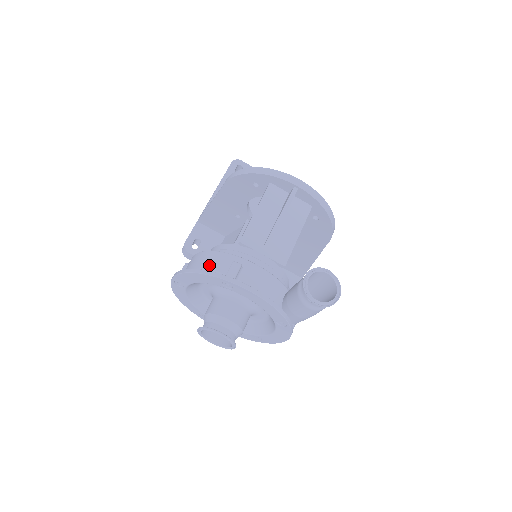
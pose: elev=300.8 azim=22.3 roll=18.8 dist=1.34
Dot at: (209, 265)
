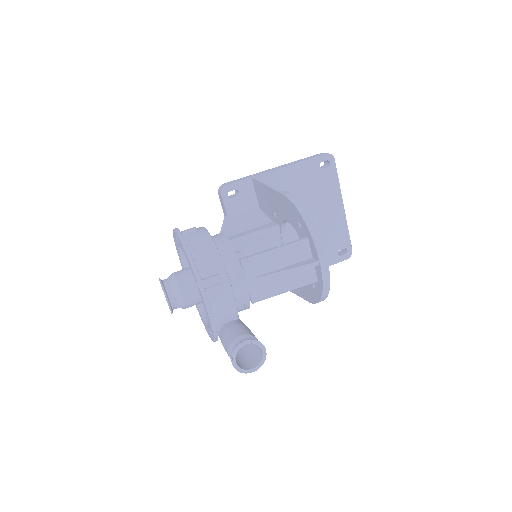
Dot at: (203, 257)
